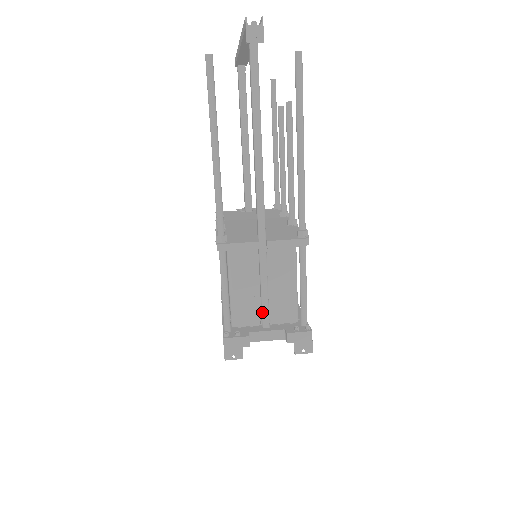
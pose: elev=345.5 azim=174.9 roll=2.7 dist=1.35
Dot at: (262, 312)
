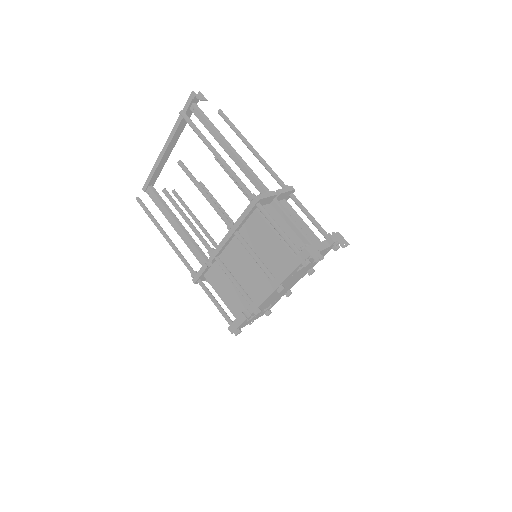
Dot at: (305, 237)
